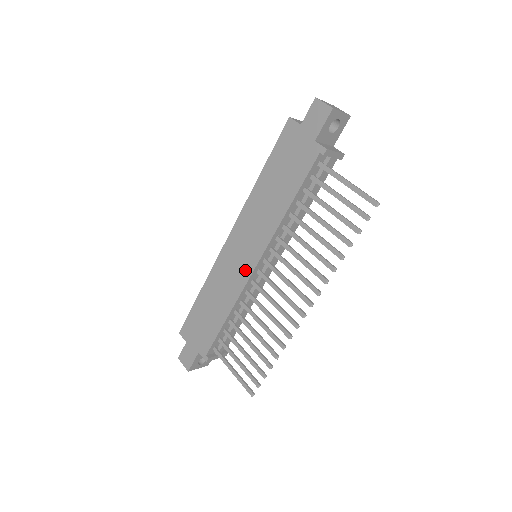
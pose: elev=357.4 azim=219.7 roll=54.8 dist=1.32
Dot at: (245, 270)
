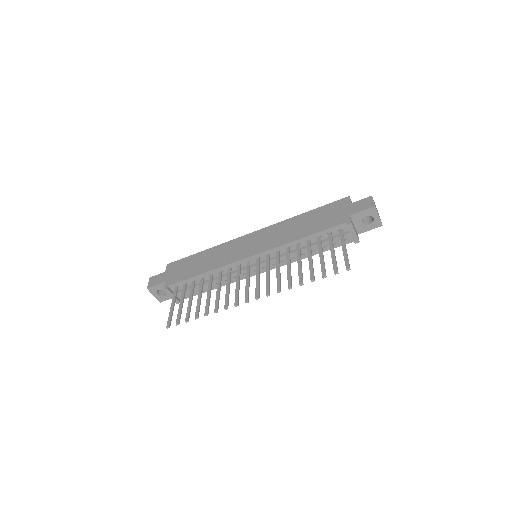
Dot at: (242, 255)
